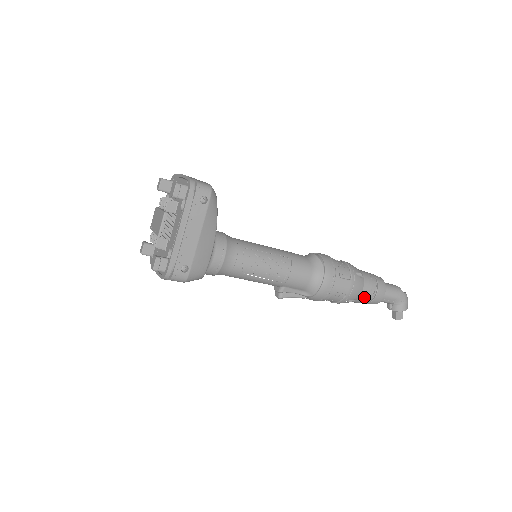
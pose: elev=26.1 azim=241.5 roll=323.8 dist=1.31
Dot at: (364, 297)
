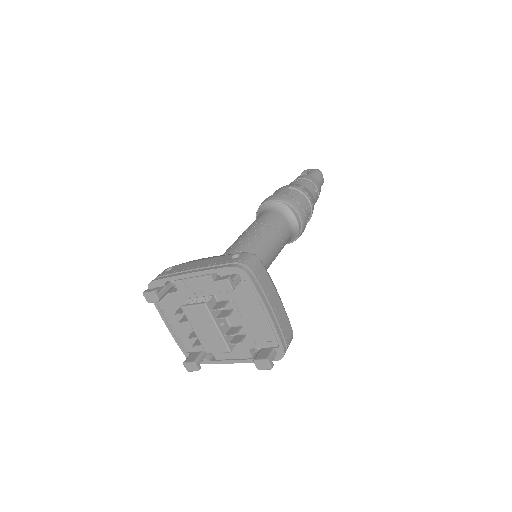
Dot at: occluded
